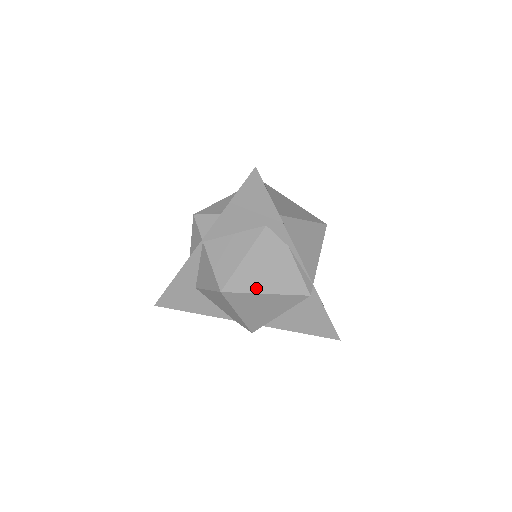
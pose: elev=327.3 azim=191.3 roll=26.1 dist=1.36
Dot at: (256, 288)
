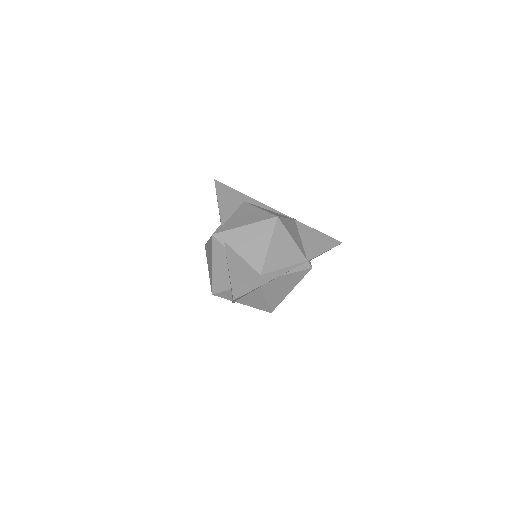
Dot at: (284, 296)
